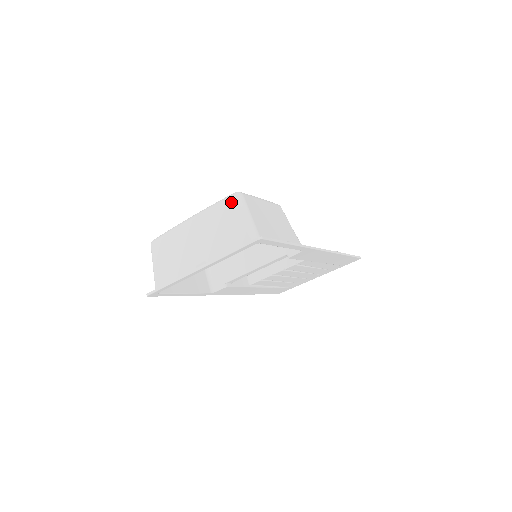
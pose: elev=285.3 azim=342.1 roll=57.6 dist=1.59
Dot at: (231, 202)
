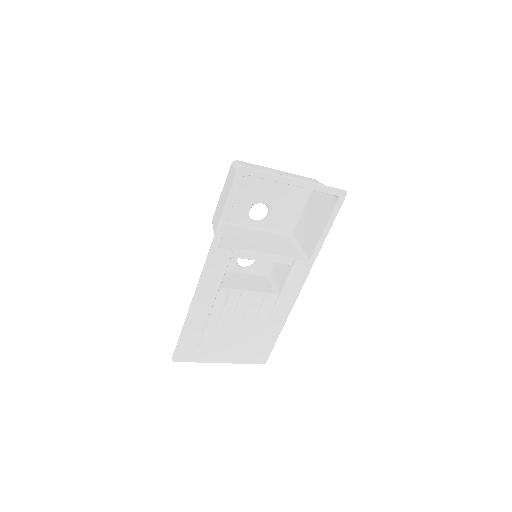
Dot at: (314, 179)
